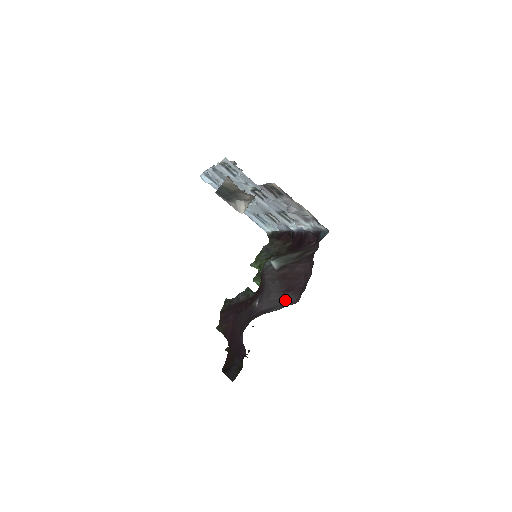
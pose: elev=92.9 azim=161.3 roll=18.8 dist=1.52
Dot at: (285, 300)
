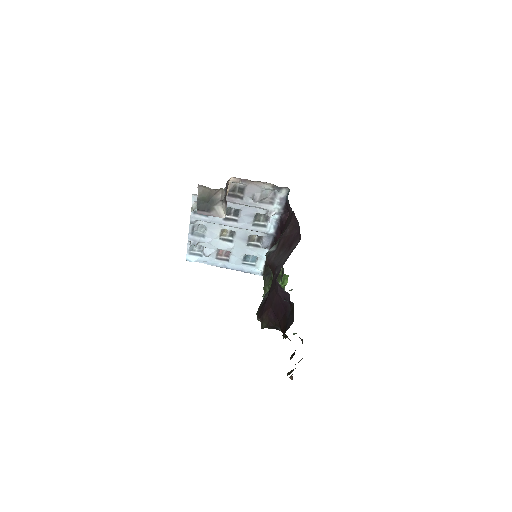
Dot at: (293, 249)
